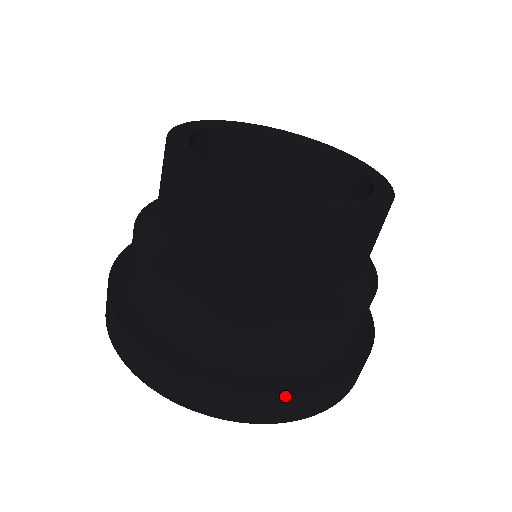
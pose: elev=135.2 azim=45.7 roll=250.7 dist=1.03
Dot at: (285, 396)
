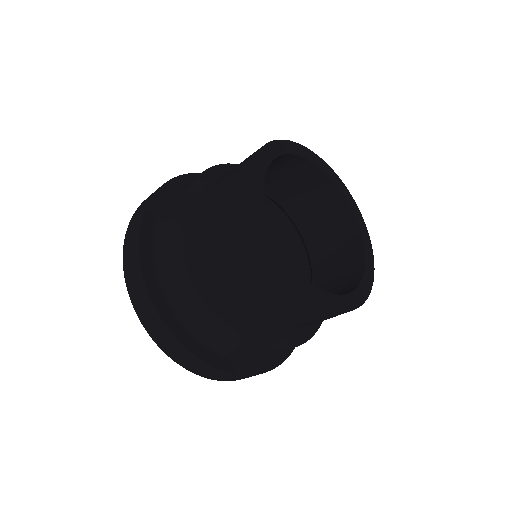
Dot at: occluded
